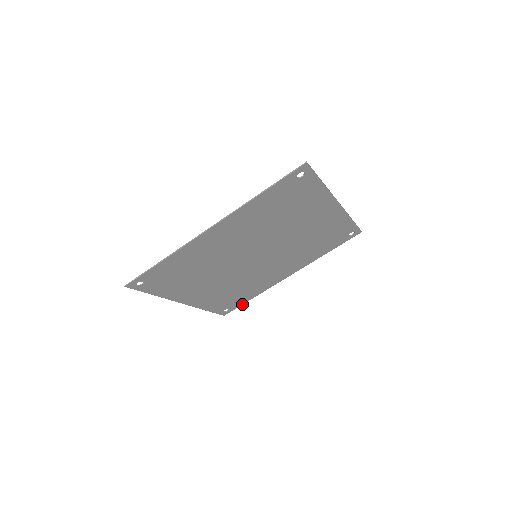
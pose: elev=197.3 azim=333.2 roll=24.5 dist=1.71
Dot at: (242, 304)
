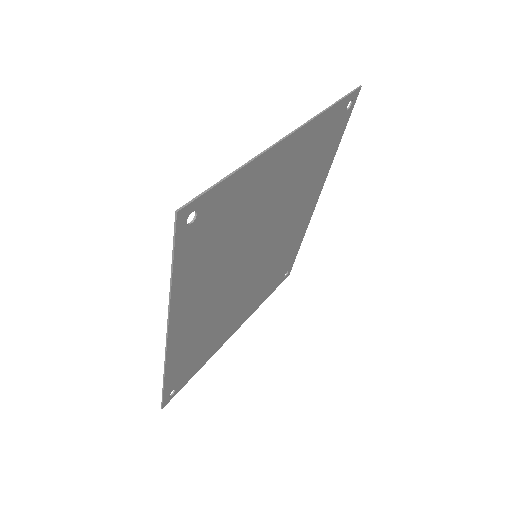
Dot at: (296, 255)
